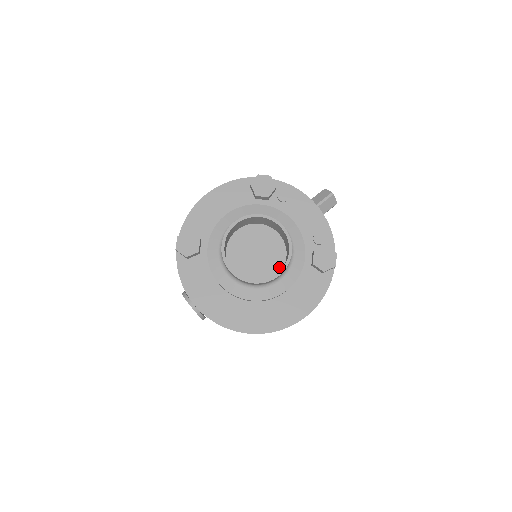
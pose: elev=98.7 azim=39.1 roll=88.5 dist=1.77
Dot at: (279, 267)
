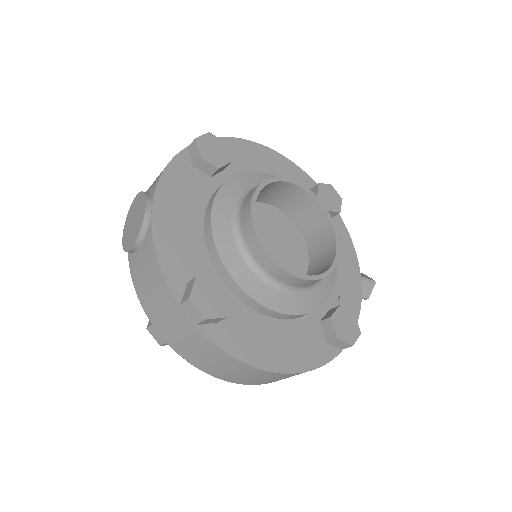
Dot at: occluded
